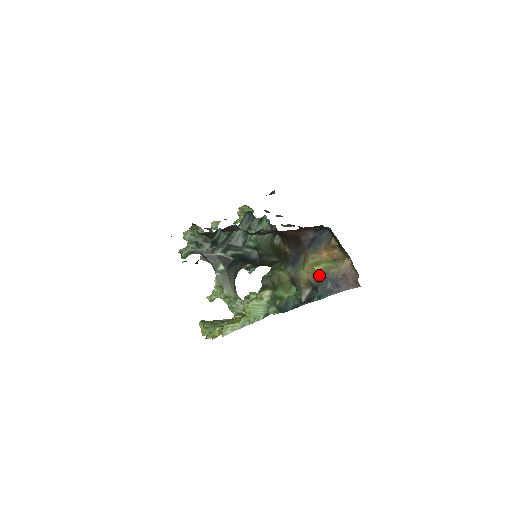
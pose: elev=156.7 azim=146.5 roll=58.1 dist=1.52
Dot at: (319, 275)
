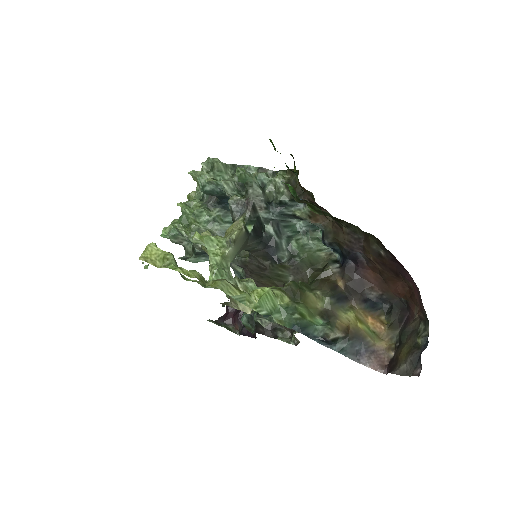
Dot at: (358, 331)
